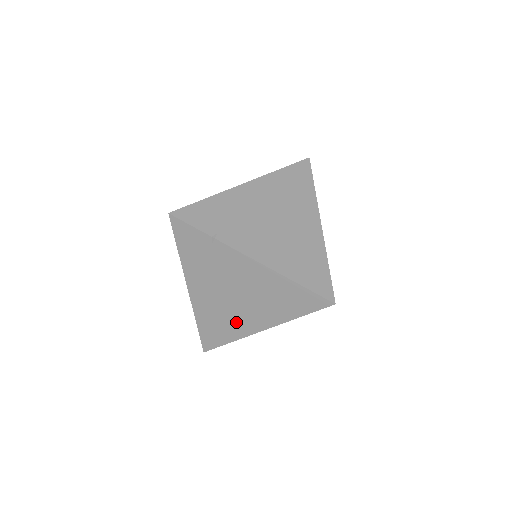
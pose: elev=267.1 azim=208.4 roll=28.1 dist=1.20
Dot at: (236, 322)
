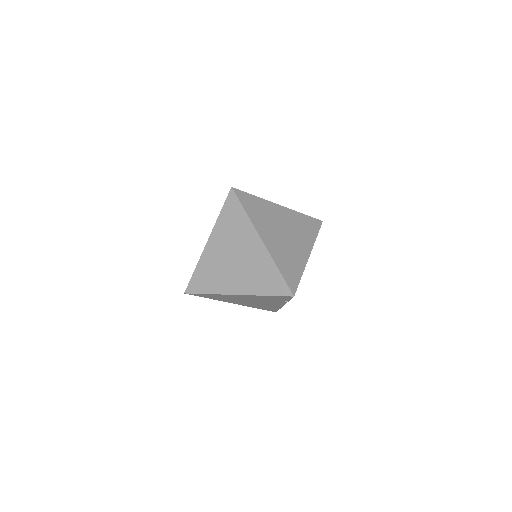
Dot at: (222, 280)
